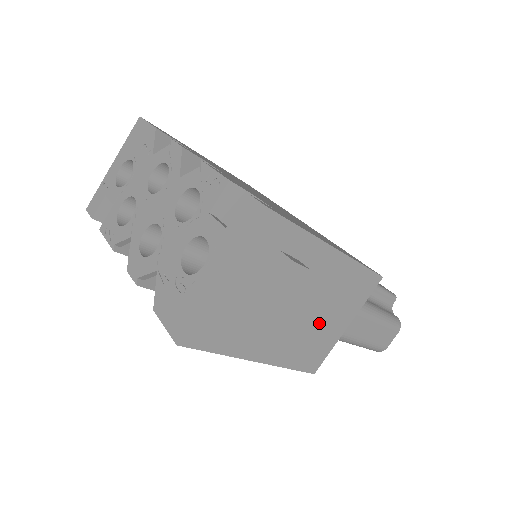
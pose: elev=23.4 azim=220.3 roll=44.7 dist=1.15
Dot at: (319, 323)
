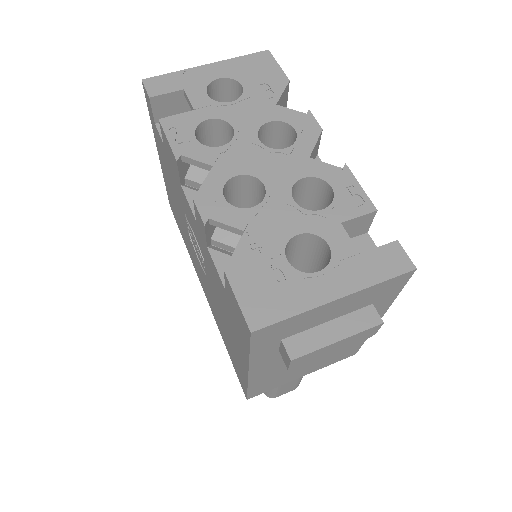
Dot at: occluded
